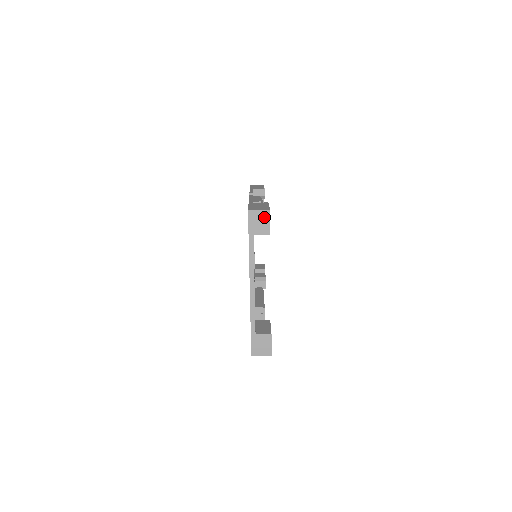
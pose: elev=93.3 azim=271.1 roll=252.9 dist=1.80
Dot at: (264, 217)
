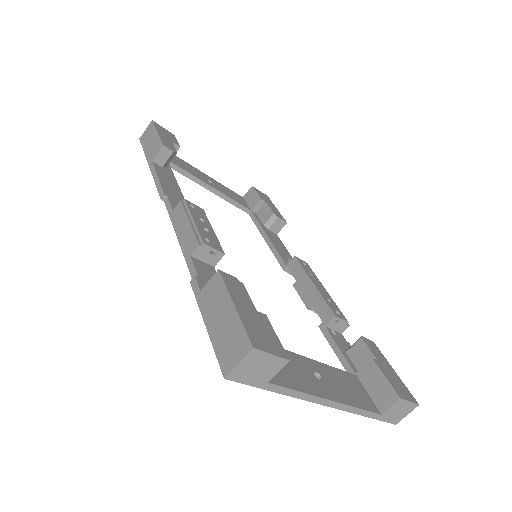
Dot at: (256, 360)
